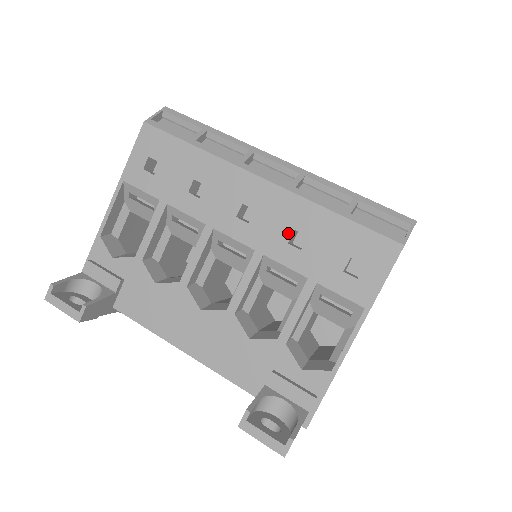
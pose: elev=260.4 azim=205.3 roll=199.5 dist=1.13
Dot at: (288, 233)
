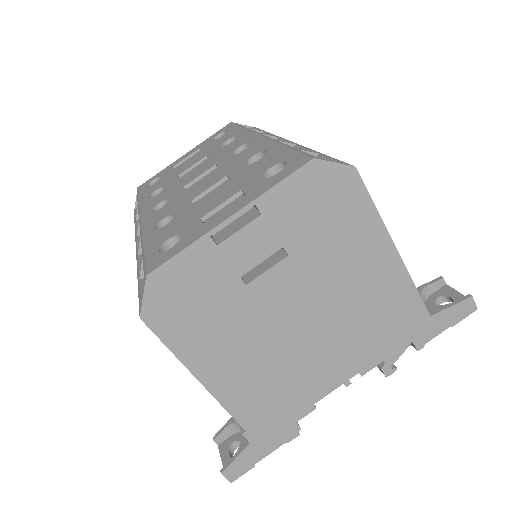
Dot at: occluded
